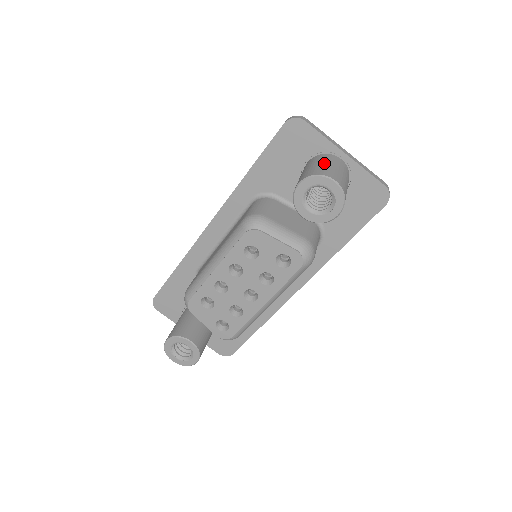
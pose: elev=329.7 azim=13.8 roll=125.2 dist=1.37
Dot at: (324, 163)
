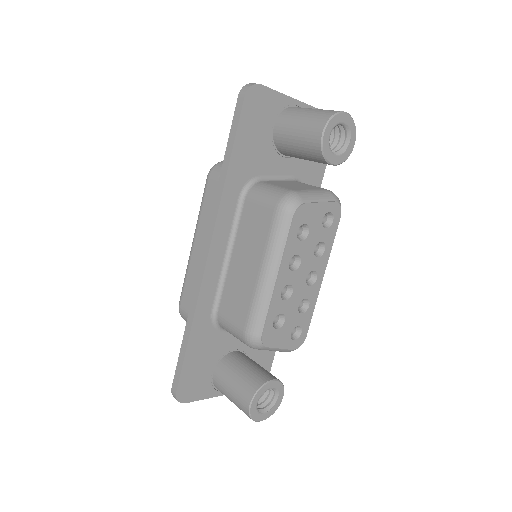
Dot at: (309, 110)
